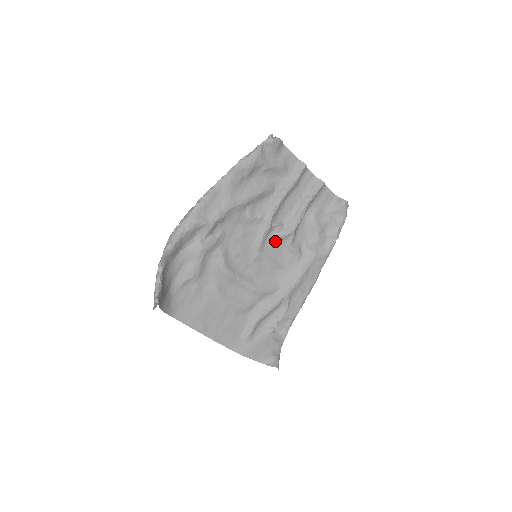
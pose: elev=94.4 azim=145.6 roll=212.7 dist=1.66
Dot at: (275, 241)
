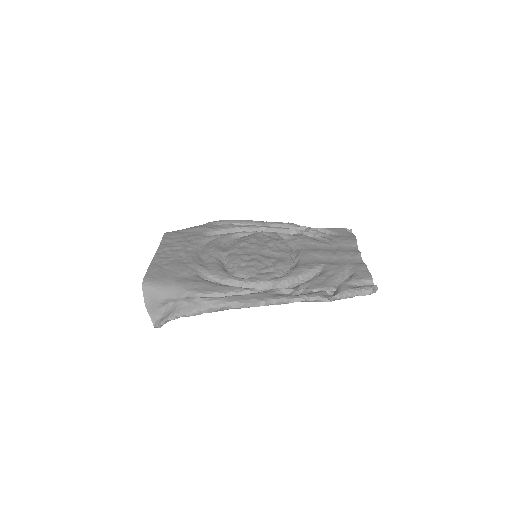
Dot at: (280, 250)
